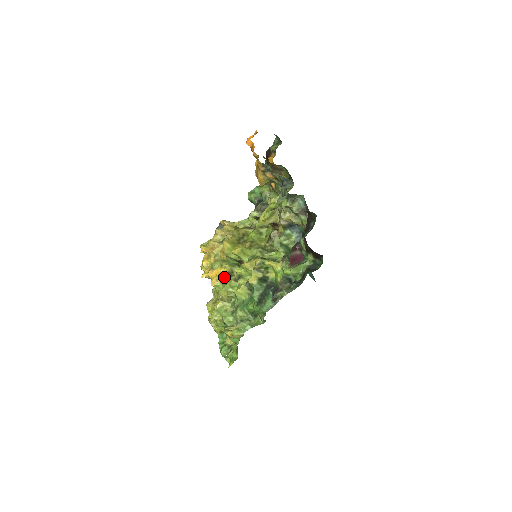
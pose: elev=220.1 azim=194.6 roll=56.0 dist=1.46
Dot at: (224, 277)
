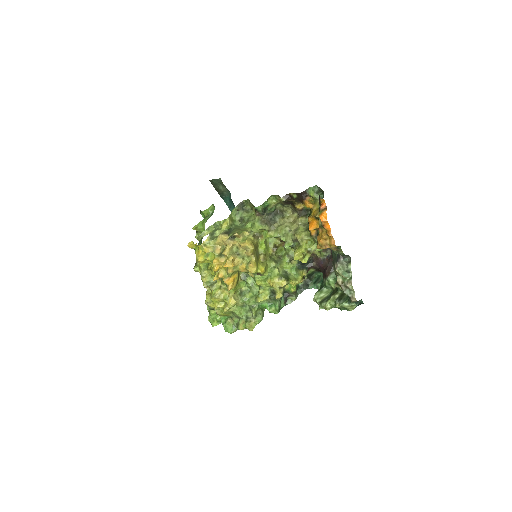
Dot at: (236, 281)
